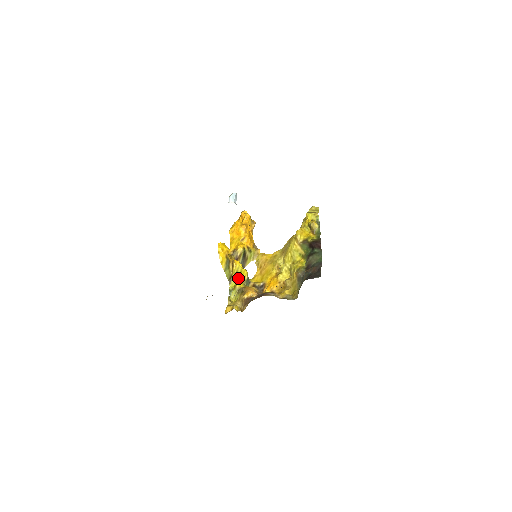
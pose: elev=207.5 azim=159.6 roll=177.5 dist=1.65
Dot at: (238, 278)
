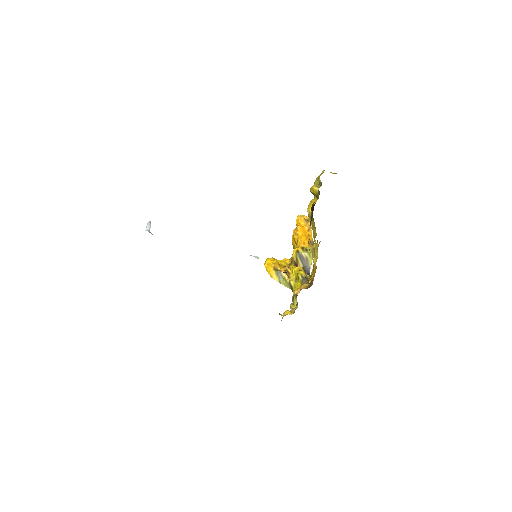
Dot at: (298, 282)
